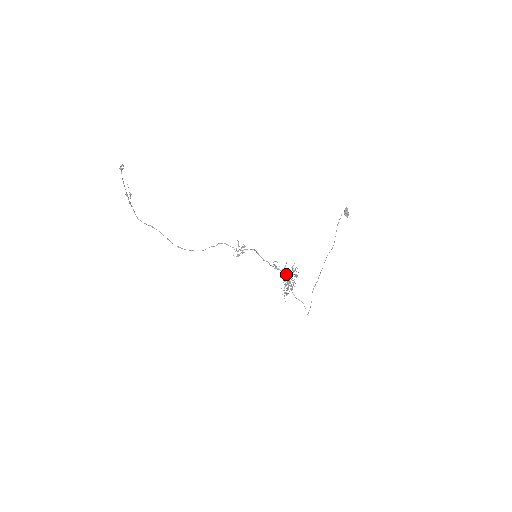
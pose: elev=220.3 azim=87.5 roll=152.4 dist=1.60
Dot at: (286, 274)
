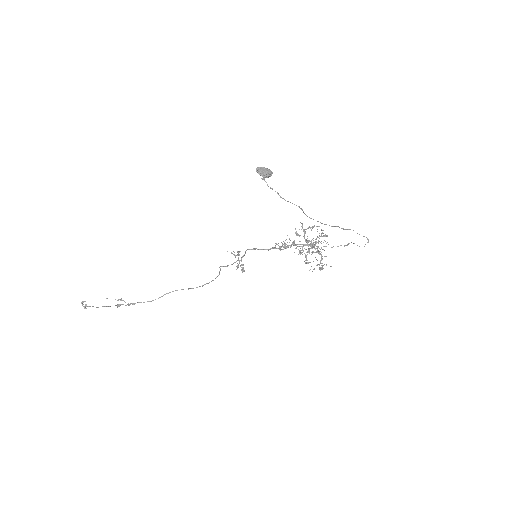
Dot at: occluded
